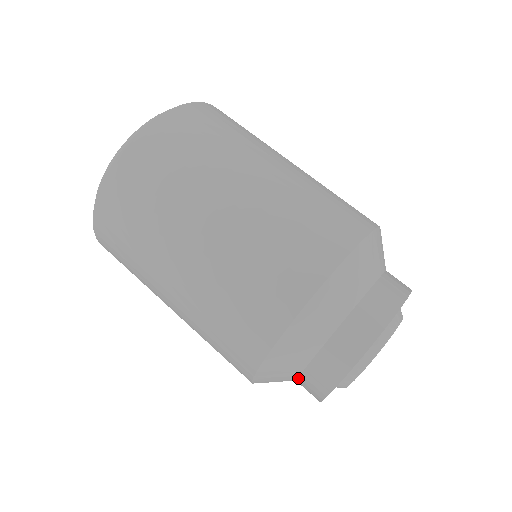
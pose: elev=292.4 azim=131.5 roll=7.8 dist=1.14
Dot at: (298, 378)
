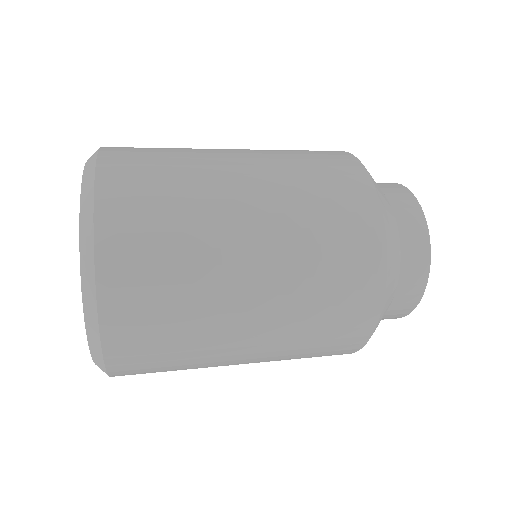
Dot at: (384, 194)
